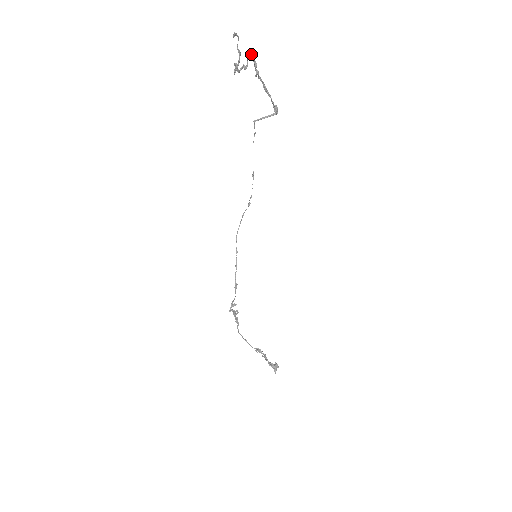
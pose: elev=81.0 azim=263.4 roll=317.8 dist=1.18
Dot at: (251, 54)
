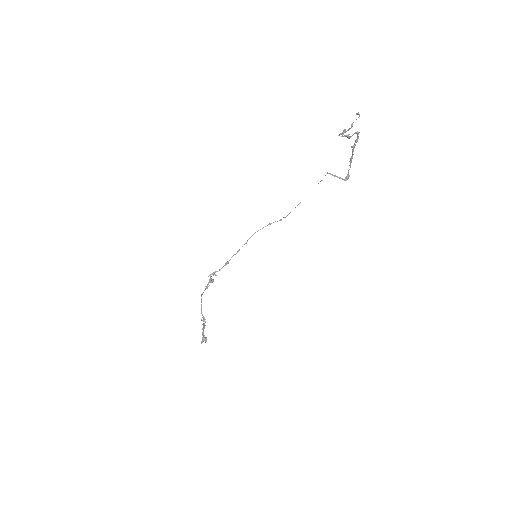
Dot at: (359, 132)
